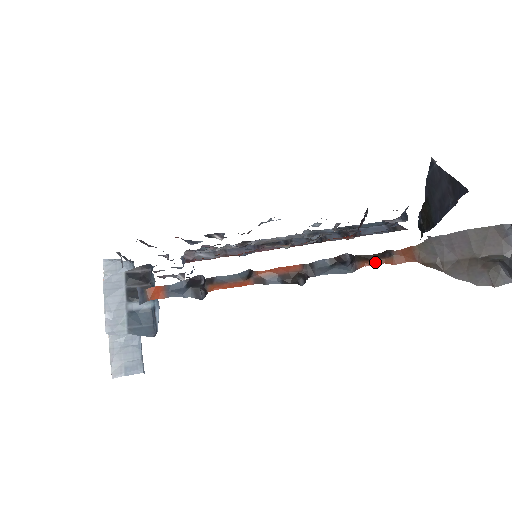
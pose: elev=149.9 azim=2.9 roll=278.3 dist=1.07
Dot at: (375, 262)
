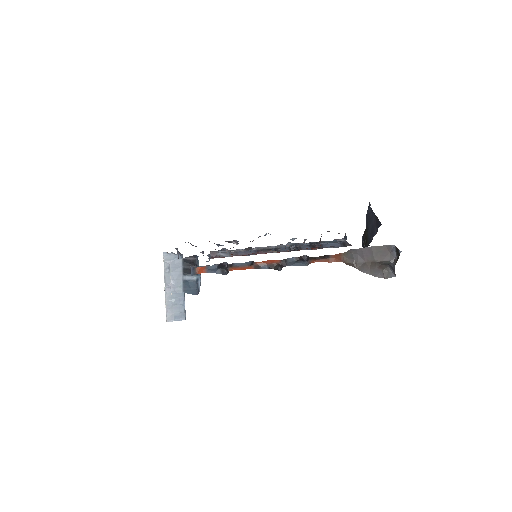
Dot at: (319, 261)
